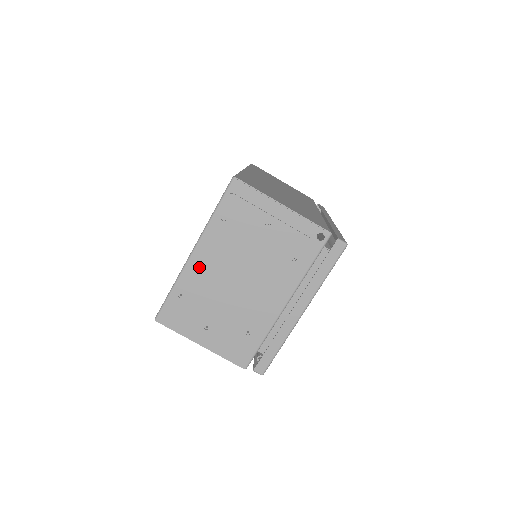
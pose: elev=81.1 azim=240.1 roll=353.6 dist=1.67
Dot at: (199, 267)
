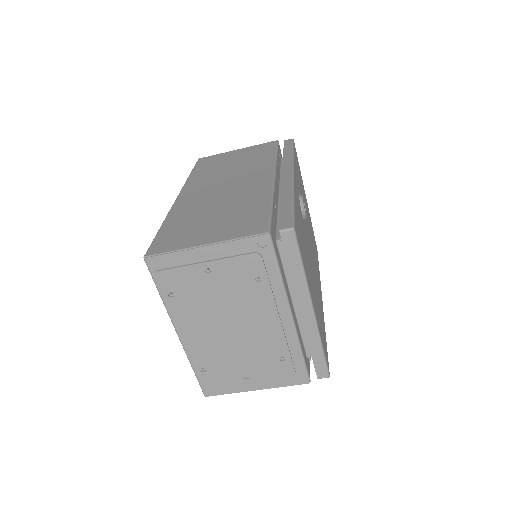
Dot at: (193, 342)
